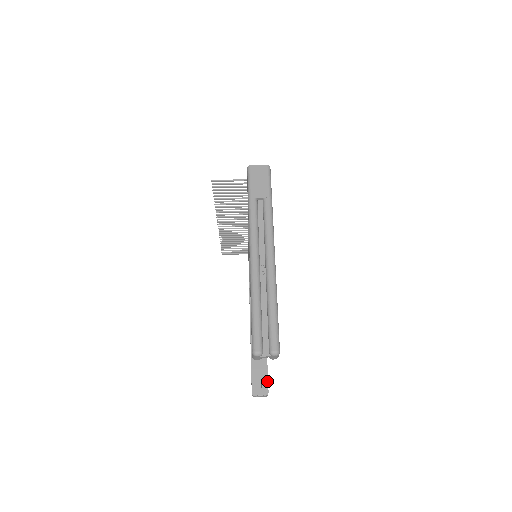
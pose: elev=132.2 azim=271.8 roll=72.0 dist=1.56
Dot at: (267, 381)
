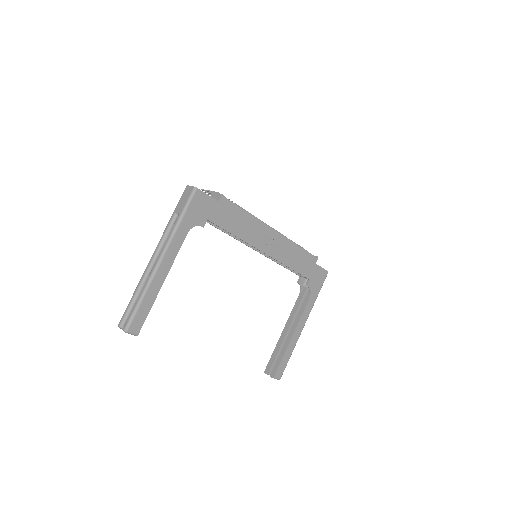
Dot at: (278, 367)
